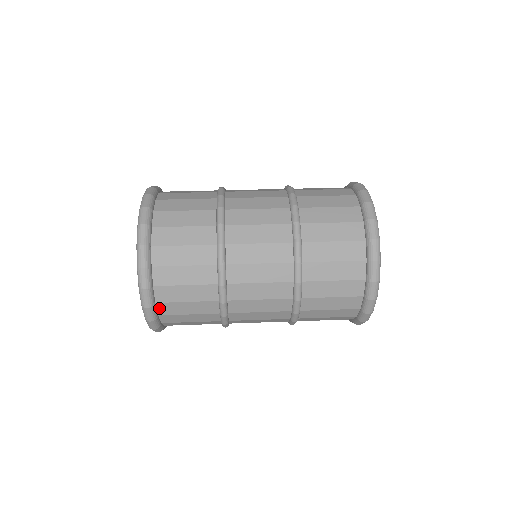
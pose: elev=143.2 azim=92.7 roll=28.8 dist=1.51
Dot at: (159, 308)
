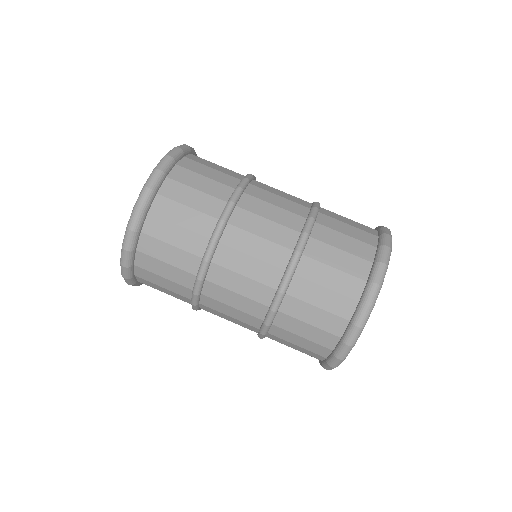
Dot at: (137, 270)
